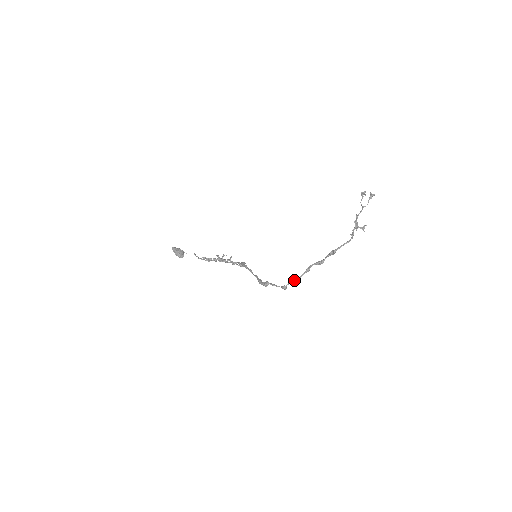
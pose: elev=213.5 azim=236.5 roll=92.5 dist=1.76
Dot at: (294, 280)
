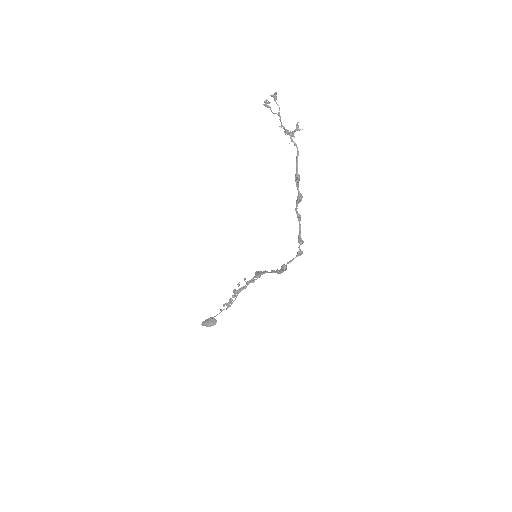
Dot at: (299, 238)
